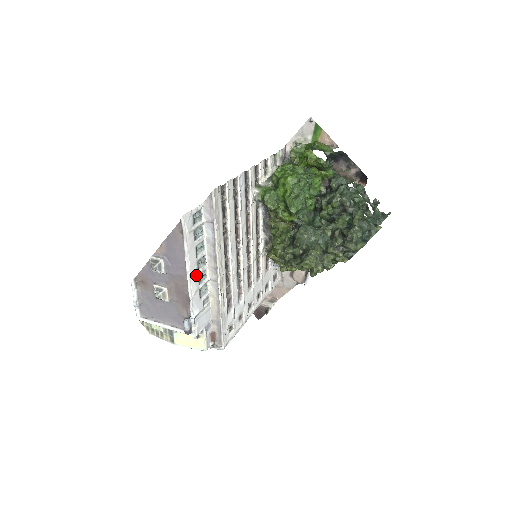
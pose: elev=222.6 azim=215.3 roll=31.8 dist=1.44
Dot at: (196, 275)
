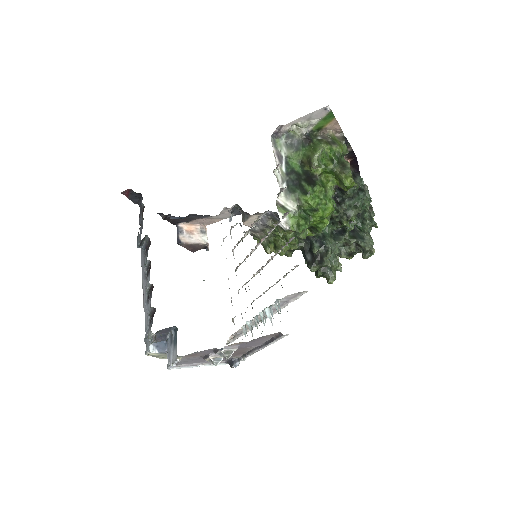
Dot at: occluded
